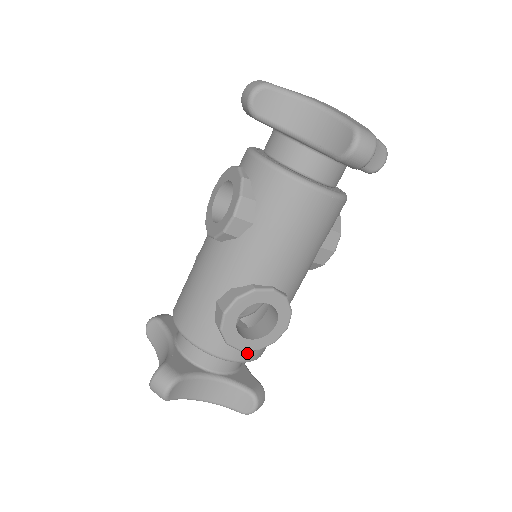
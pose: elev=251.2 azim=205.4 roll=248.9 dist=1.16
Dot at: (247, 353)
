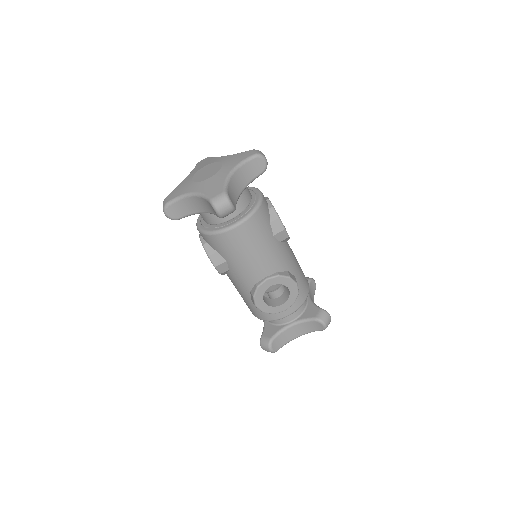
Dot at: (292, 307)
